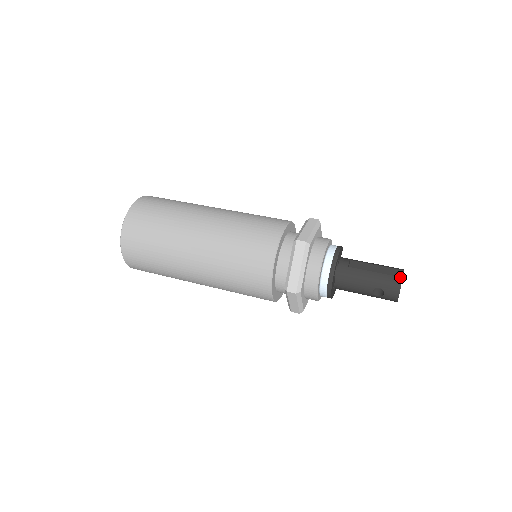
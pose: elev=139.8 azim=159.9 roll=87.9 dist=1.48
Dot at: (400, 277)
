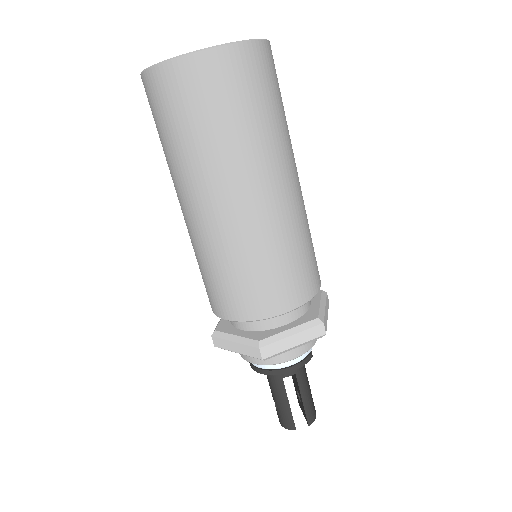
Dot at: occluded
